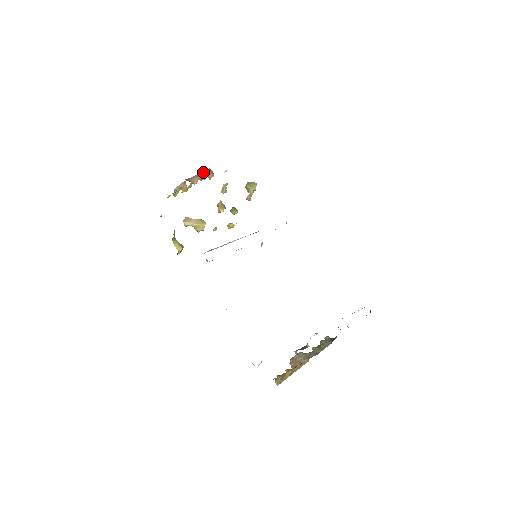
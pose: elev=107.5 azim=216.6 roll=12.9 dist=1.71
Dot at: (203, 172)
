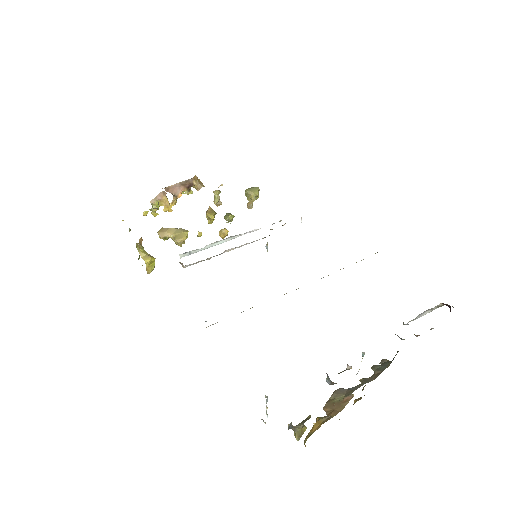
Dot at: (187, 180)
